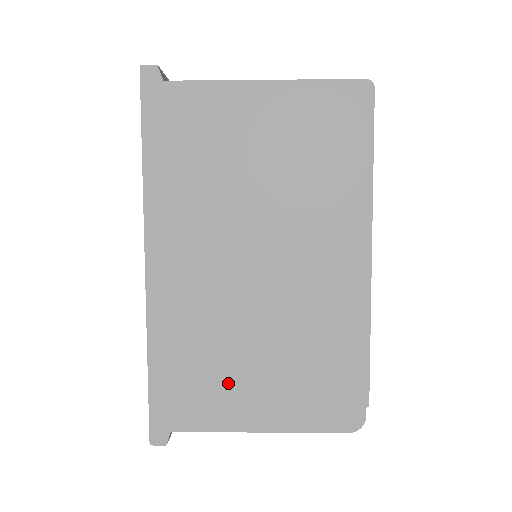
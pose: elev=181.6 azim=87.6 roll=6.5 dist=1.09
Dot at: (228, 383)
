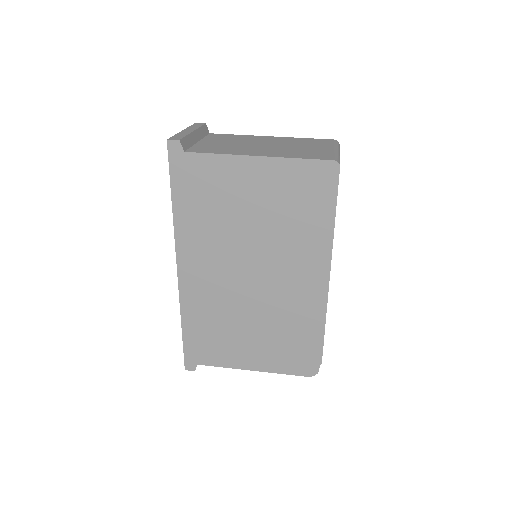
Dot at: (232, 343)
